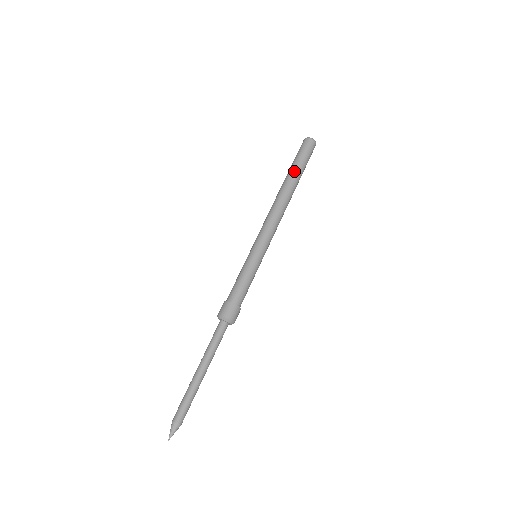
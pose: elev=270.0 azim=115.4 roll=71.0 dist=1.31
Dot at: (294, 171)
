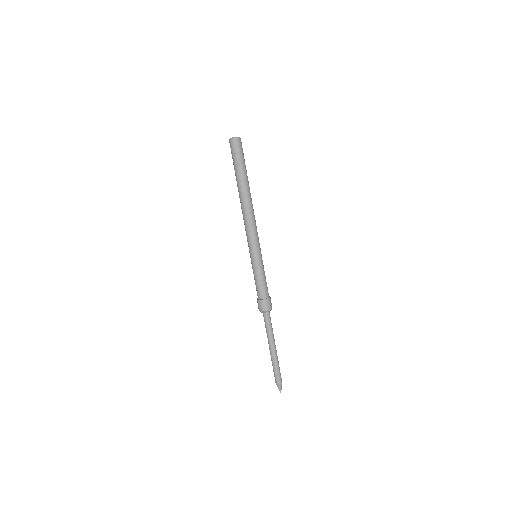
Dot at: (240, 176)
